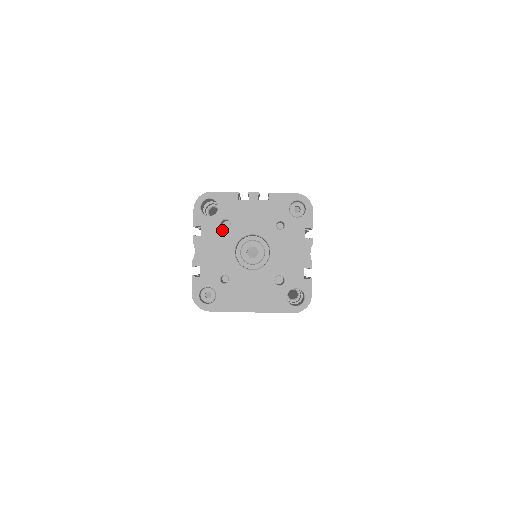
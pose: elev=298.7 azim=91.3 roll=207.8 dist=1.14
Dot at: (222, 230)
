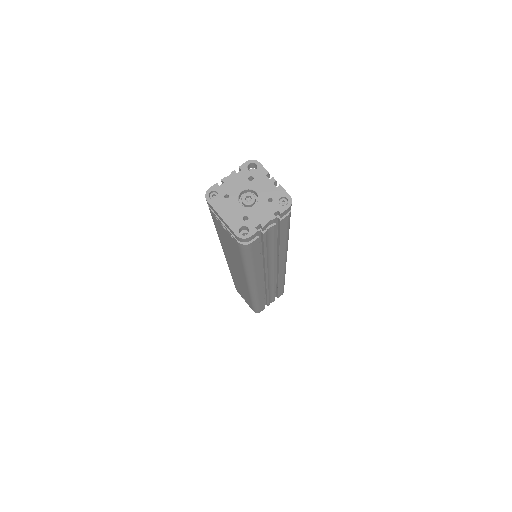
Dot at: (247, 179)
